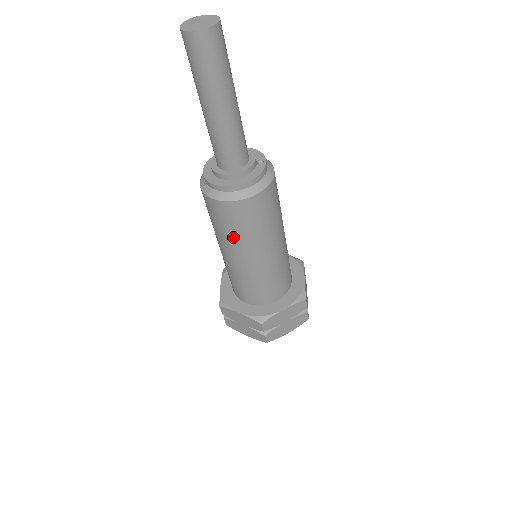
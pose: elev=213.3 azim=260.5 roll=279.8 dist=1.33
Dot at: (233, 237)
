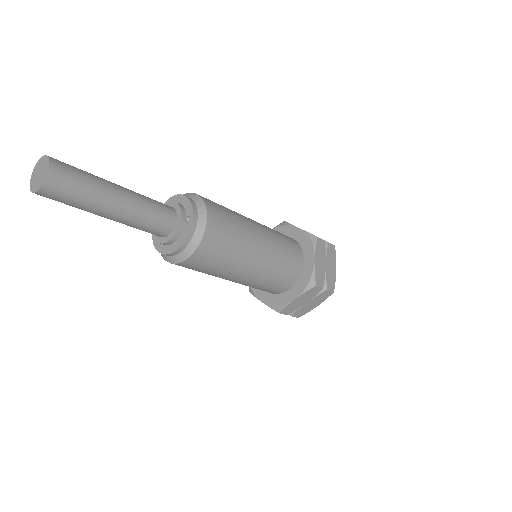
Dot at: (205, 273)
